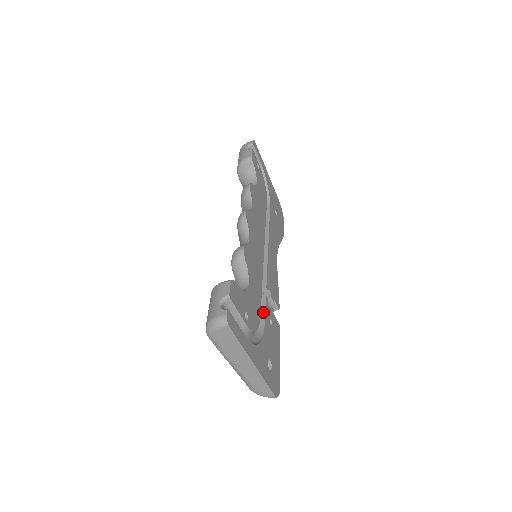
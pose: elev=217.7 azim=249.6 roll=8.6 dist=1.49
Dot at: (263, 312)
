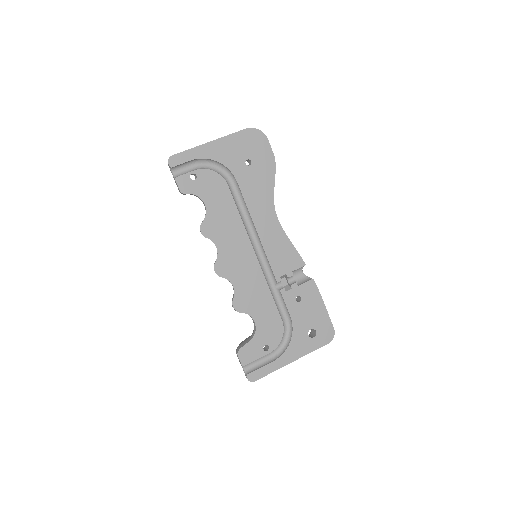
Dot at: (285, 306)
